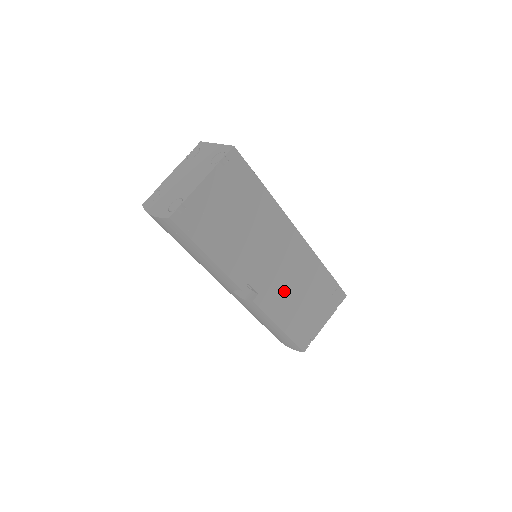
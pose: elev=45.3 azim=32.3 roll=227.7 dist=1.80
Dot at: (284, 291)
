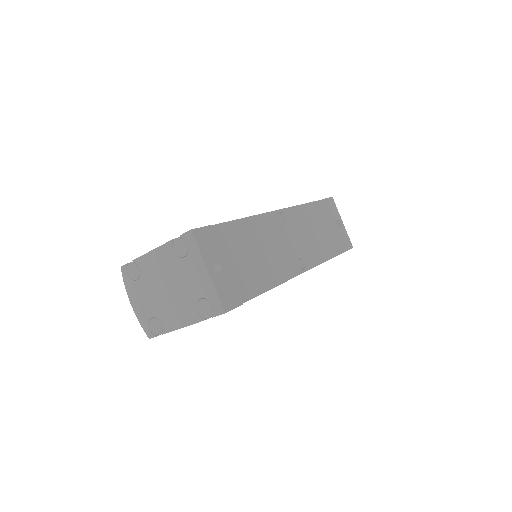
Dot at: occluded
